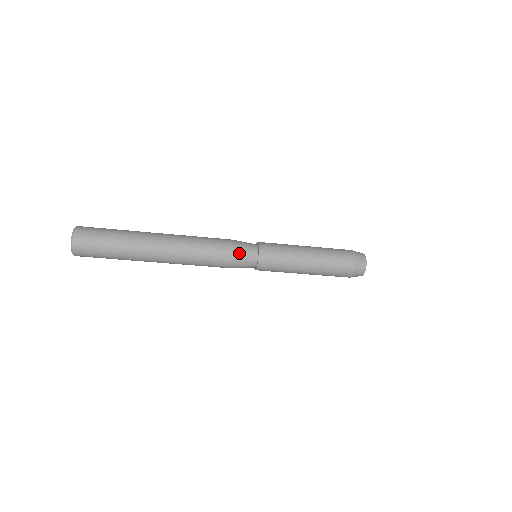
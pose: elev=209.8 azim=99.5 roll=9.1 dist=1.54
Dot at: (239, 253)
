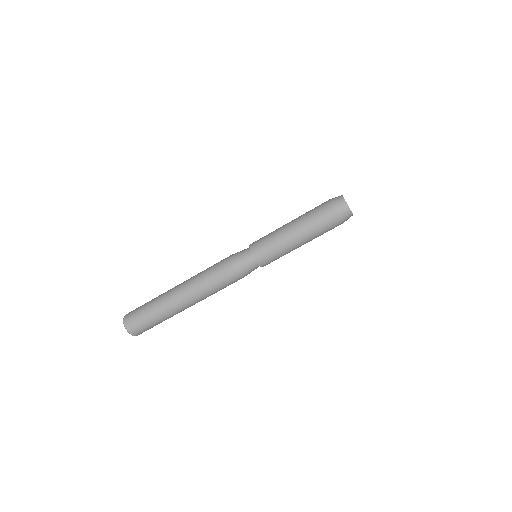
Dot at: (235, 253)
